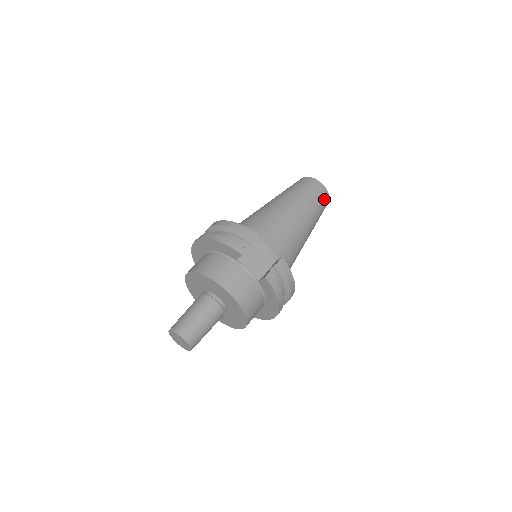
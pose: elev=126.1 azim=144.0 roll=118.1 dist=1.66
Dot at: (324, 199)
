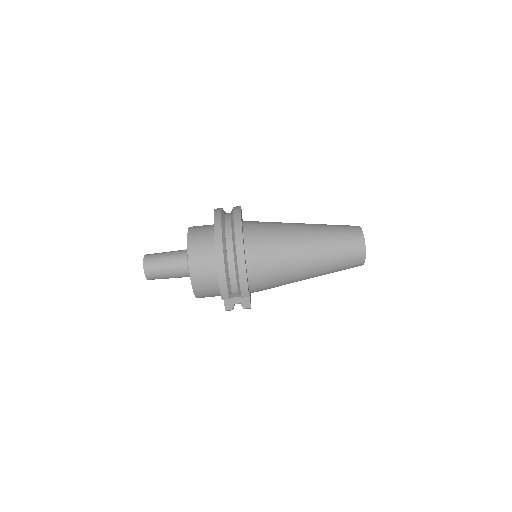
Dot at: occluded
